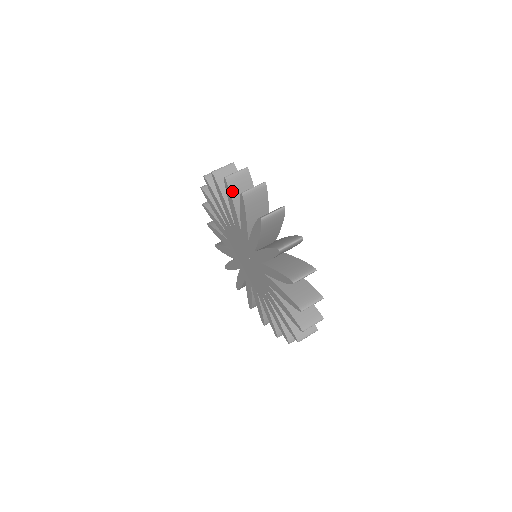
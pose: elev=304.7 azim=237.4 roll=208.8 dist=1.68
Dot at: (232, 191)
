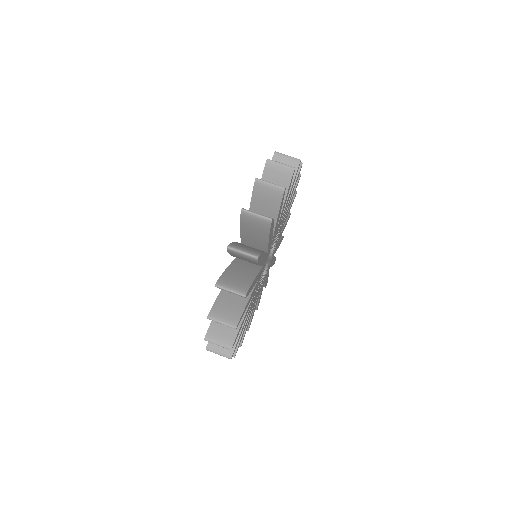
Dot at: (255, 195)
